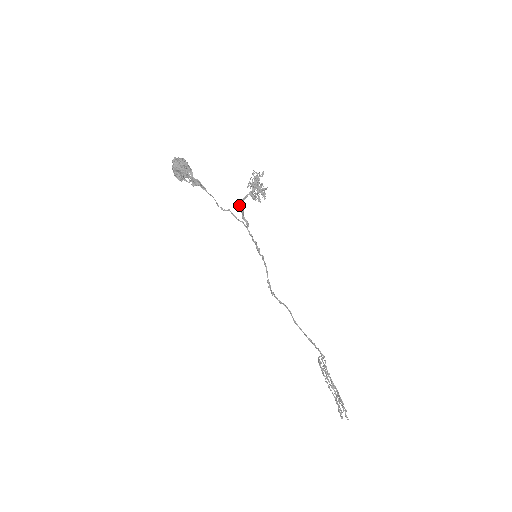
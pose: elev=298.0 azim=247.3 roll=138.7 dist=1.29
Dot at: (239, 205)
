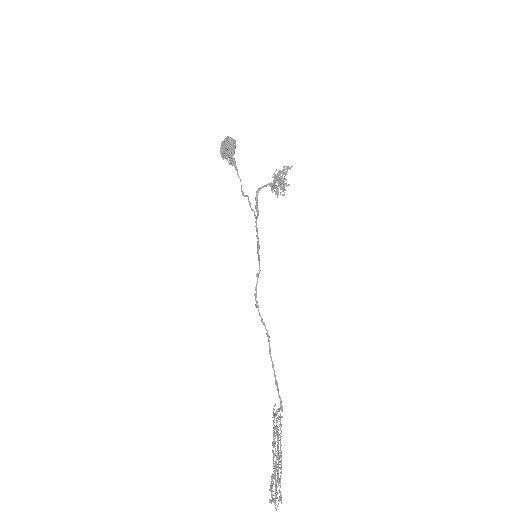
Dot at: (256, 192)
